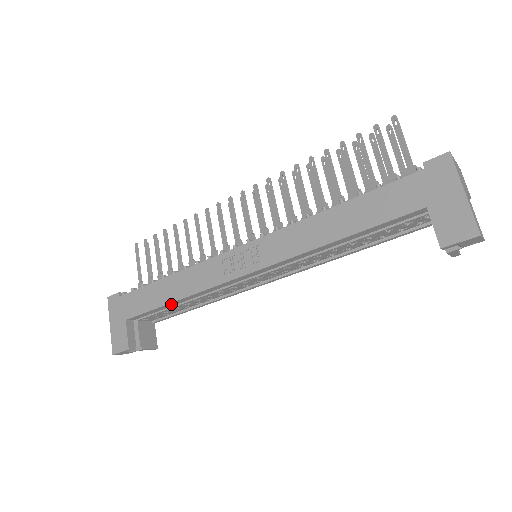
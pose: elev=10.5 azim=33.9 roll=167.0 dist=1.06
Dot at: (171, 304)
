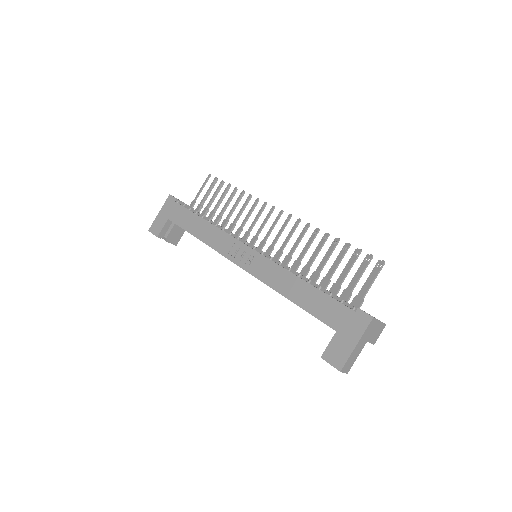
Dot at: (195, 236)
